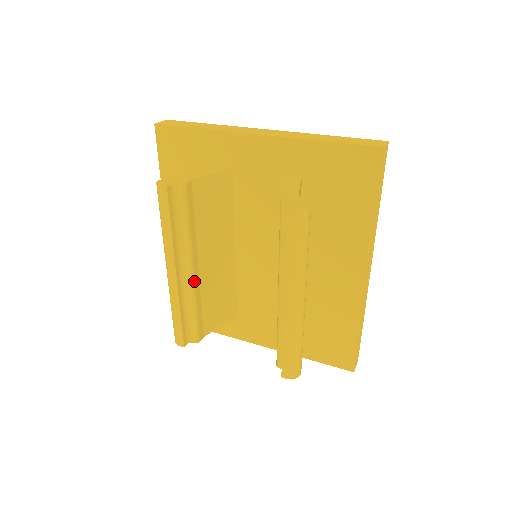
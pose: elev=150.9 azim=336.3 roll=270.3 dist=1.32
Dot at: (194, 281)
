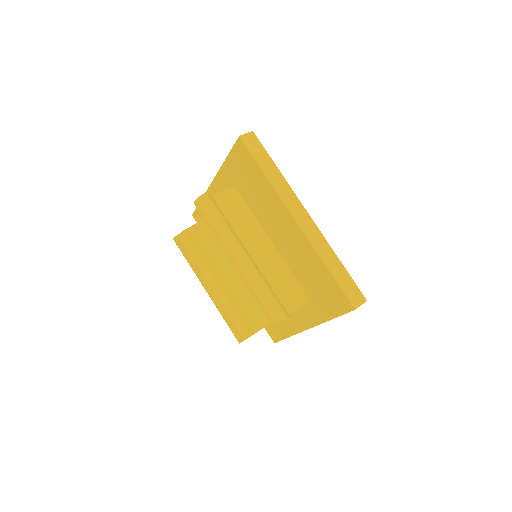
Dot at: (222, 290)
